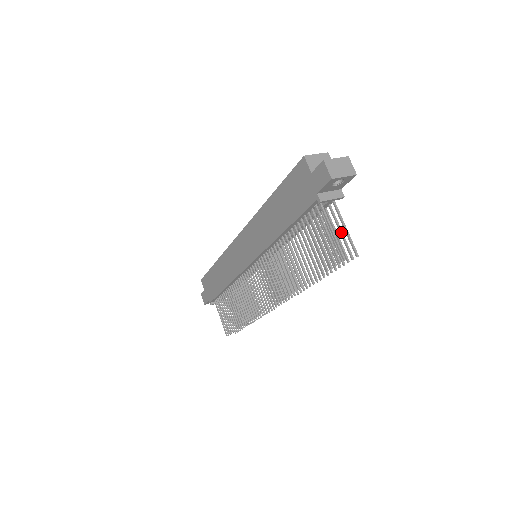
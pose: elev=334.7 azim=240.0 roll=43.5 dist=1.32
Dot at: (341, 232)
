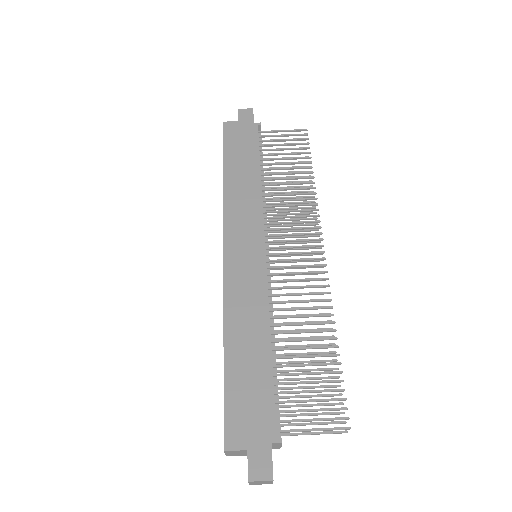
Dot at: occluded
